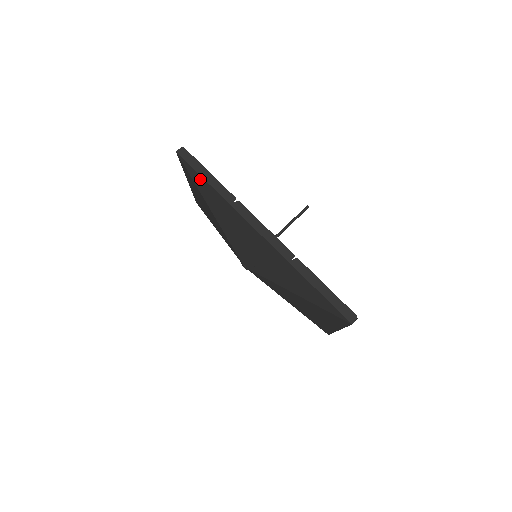
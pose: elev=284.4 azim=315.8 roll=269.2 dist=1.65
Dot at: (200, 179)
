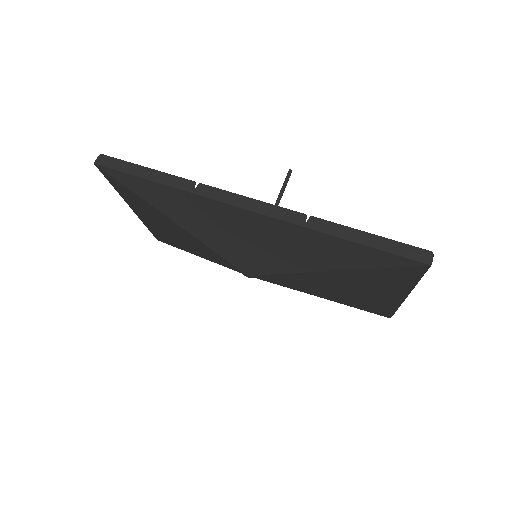
Dot at: (139, 182)
